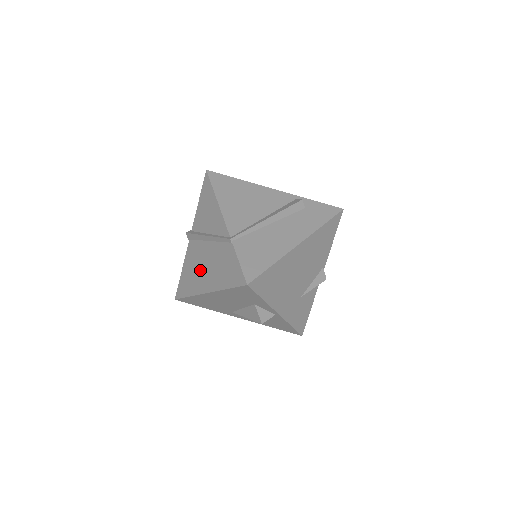
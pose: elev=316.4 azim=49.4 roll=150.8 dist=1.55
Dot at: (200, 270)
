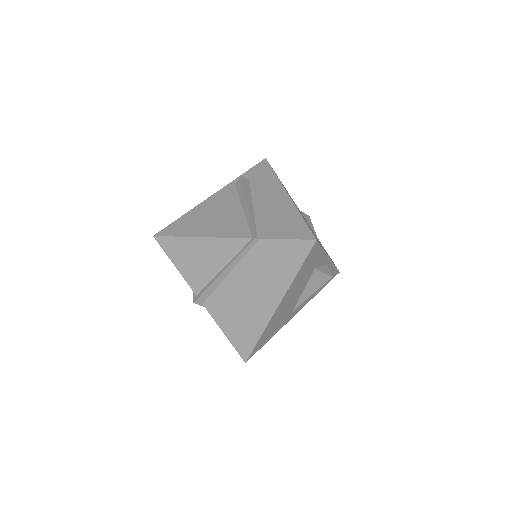
Dot at: (248, 303)
